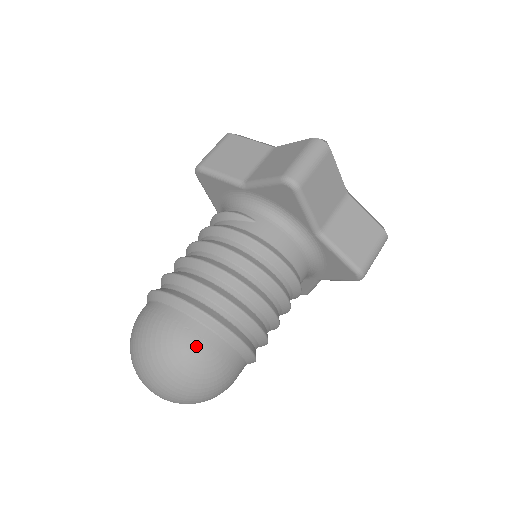
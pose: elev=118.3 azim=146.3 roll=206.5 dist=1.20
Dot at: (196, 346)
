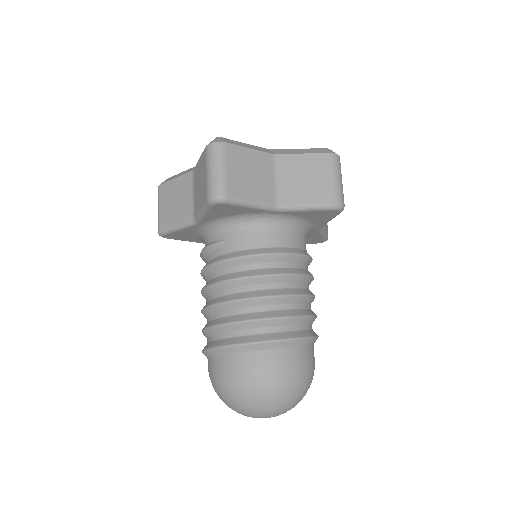
Dot at: (257, 372)
